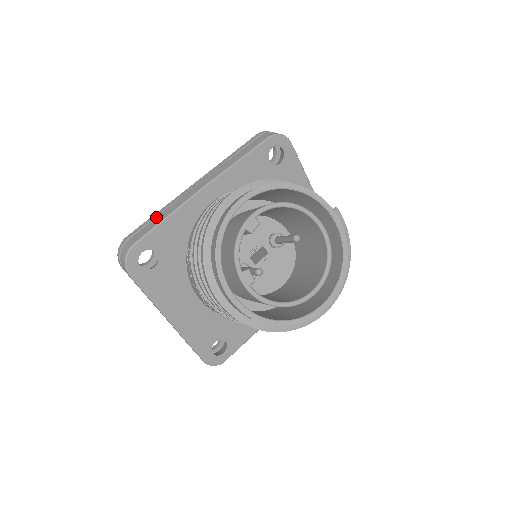
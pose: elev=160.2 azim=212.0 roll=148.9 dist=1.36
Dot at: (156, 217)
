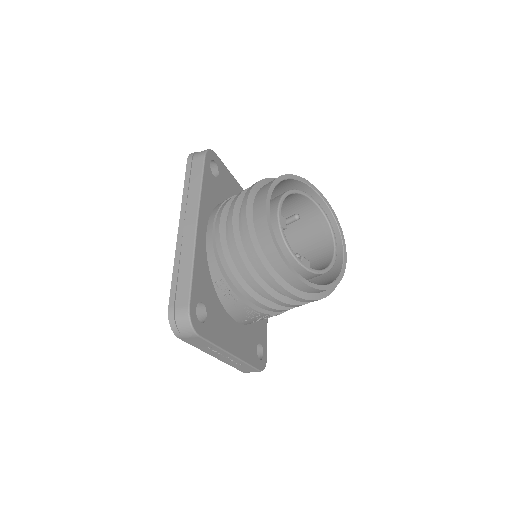
Dot at: (178, 274)
